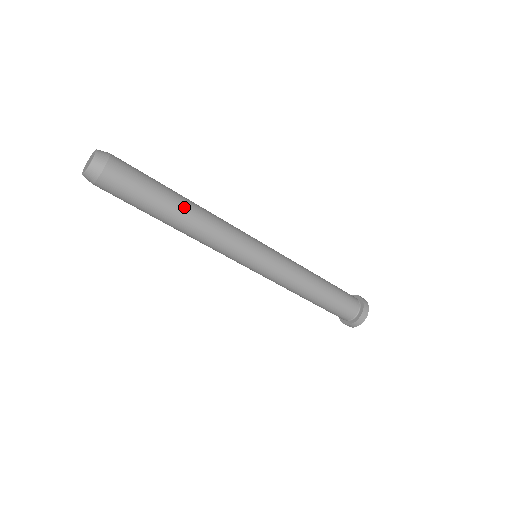
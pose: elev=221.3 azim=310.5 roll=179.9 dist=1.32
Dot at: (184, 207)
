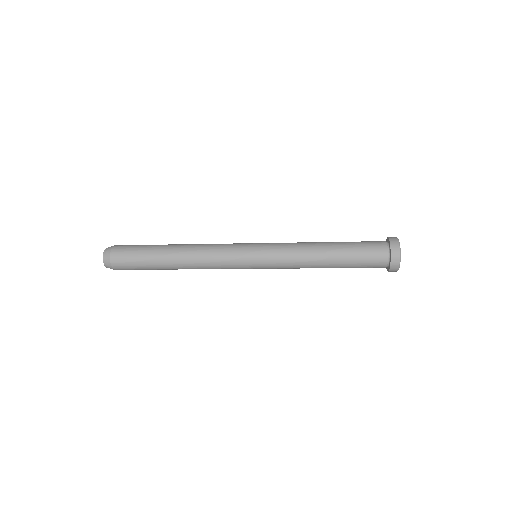
Dot at: (172, 256)
